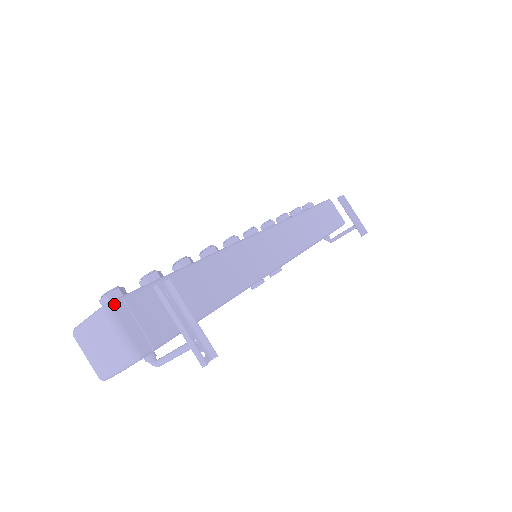
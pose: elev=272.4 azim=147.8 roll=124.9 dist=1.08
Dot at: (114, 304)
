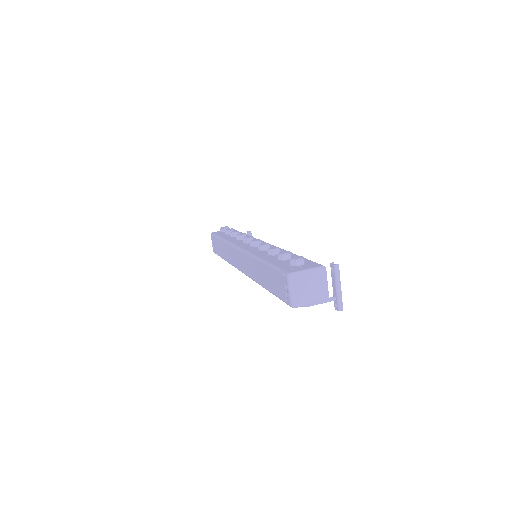
Dot at: (325, 267)
